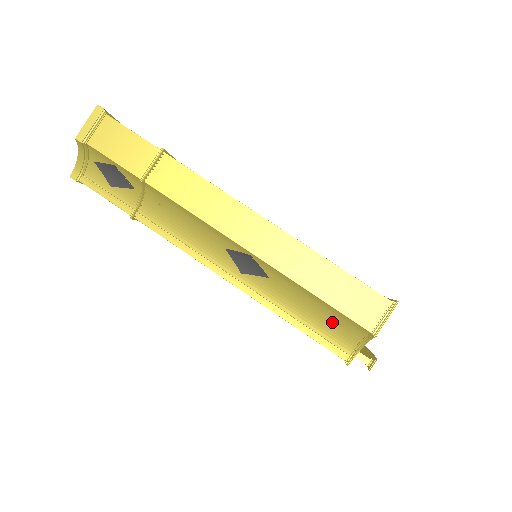
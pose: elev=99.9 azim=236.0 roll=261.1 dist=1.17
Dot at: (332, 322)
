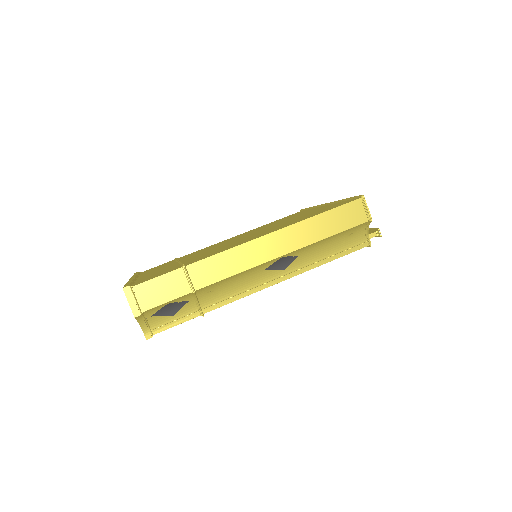
Dot at: (346, 238)
